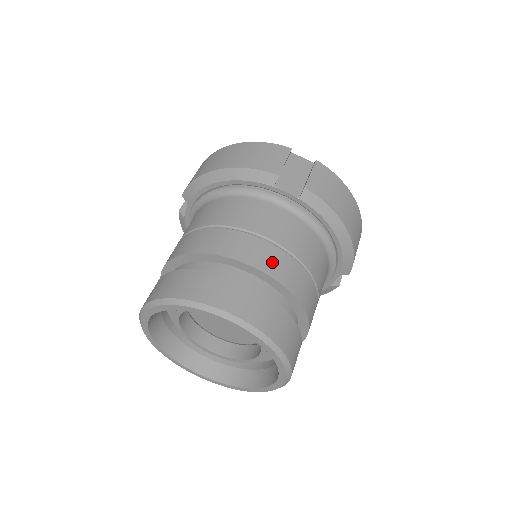
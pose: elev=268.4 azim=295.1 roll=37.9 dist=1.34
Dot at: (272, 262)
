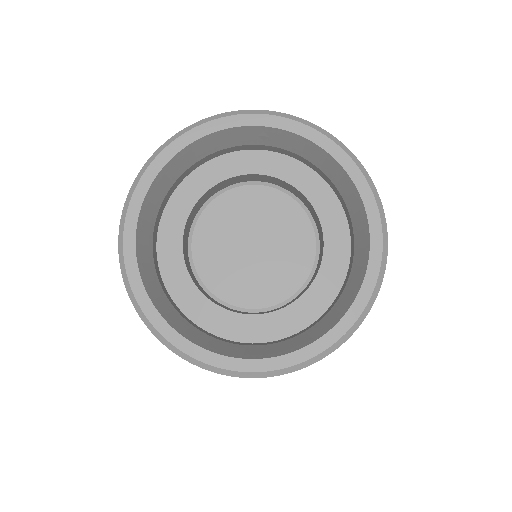
Dot at: occluded
